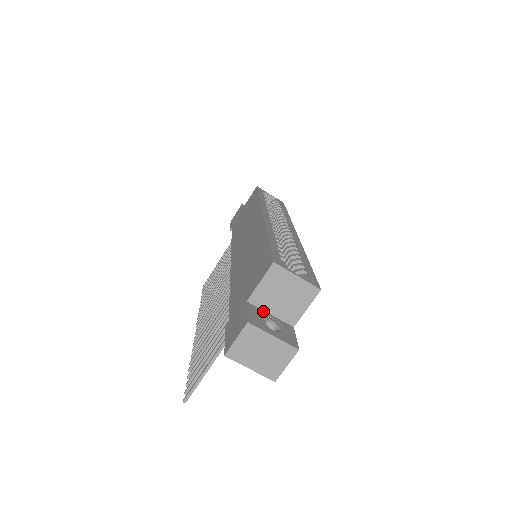
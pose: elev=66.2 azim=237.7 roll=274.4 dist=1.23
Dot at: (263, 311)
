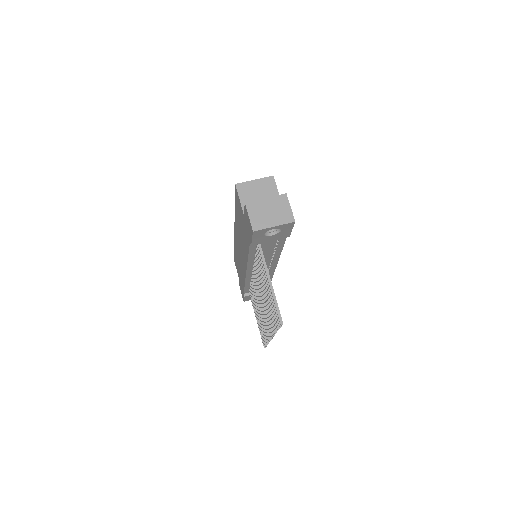
Dot at: occluded
